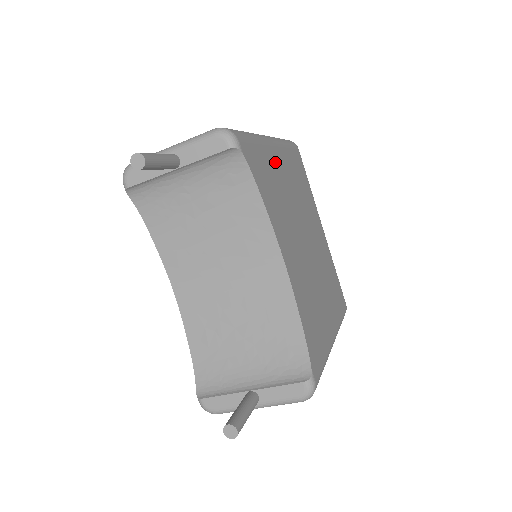
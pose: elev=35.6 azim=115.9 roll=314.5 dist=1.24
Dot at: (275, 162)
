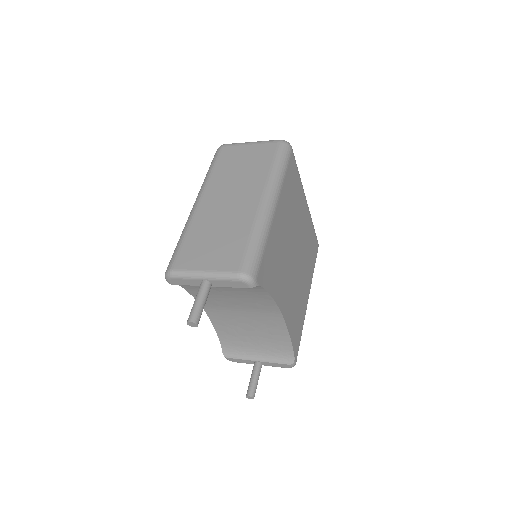
Dot at: (276, 229)
